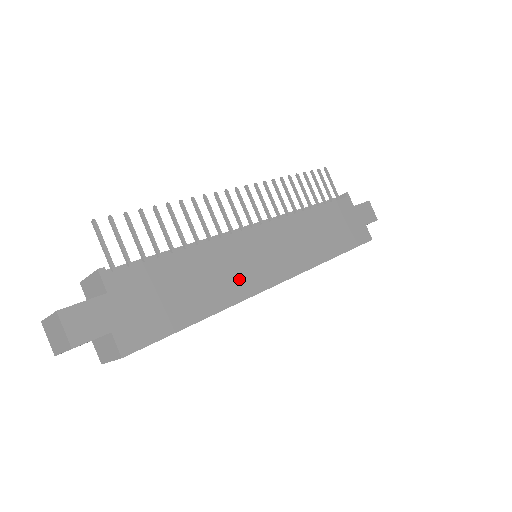
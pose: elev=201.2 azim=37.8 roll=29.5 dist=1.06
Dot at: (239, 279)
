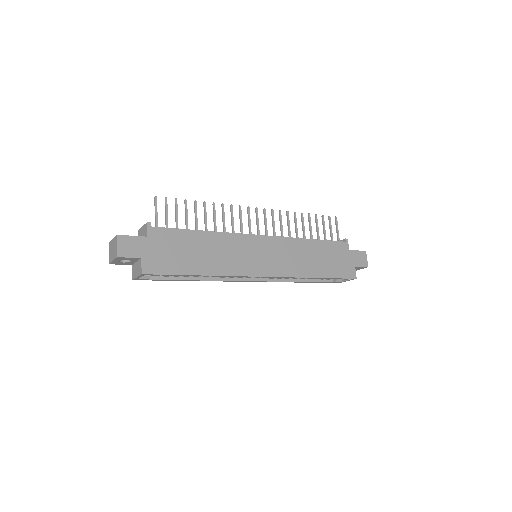
Dot at: (234, 262)
